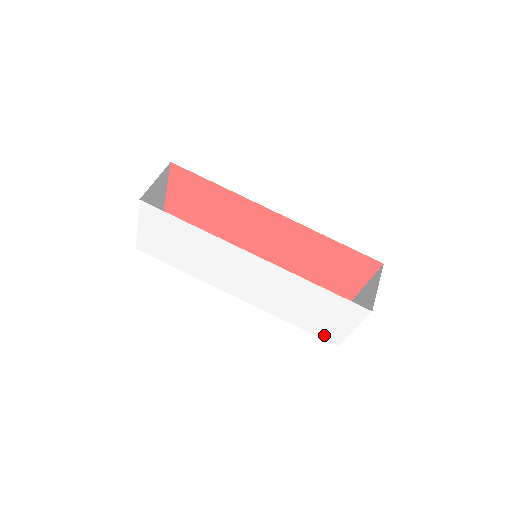
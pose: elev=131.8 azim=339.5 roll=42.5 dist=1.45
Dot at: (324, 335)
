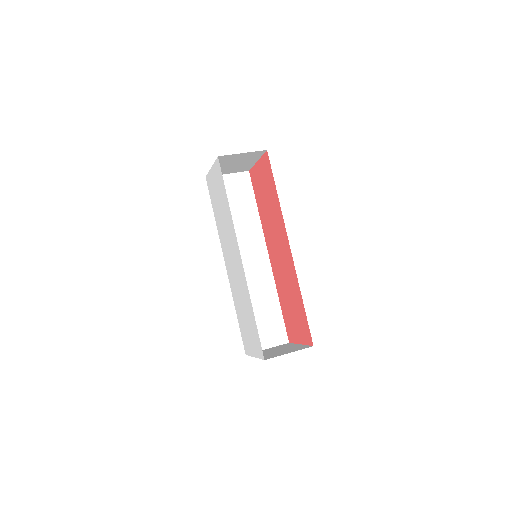
Dot at: (244, 340)
